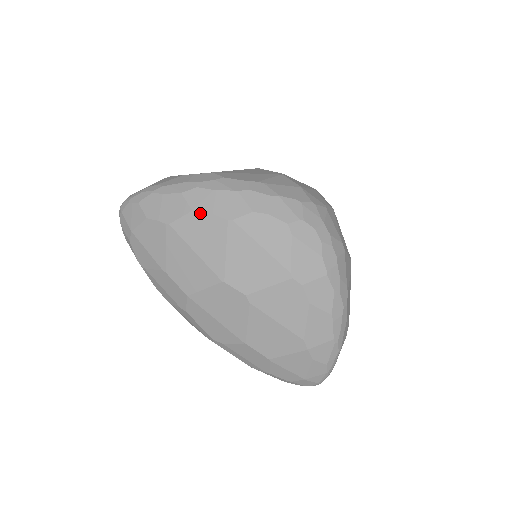
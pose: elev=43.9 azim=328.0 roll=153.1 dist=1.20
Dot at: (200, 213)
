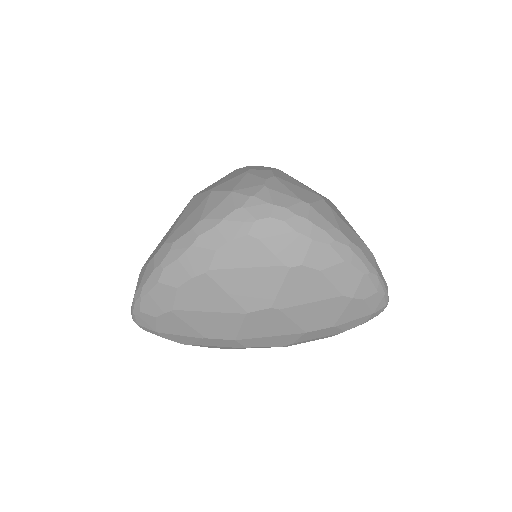
Dot at: (183, 285)
